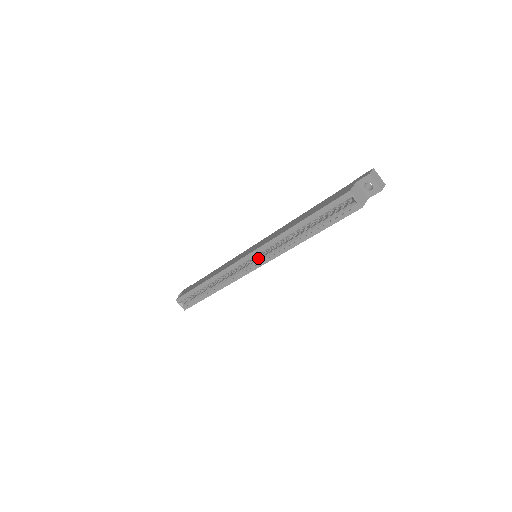
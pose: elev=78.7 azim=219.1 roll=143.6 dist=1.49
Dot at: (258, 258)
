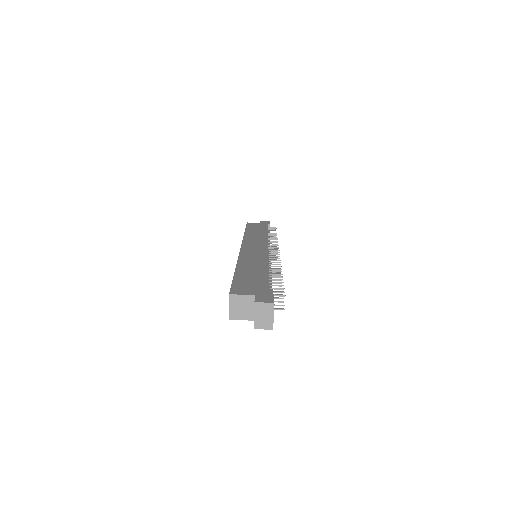
Dot at: occluded
